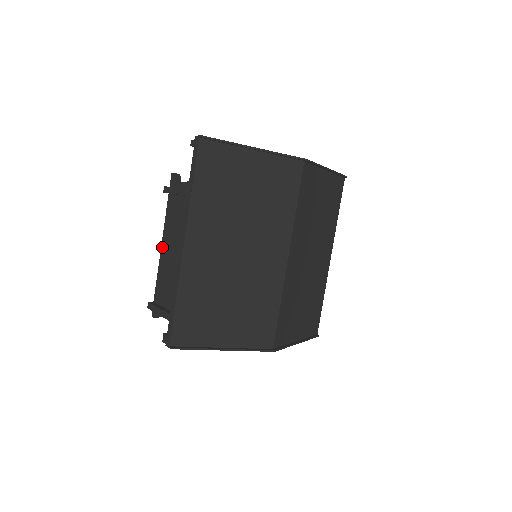
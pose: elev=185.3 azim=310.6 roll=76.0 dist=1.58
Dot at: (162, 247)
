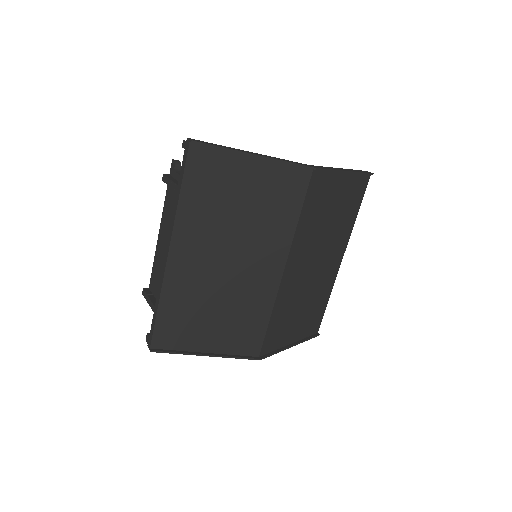
Dot at: (159, 236)
